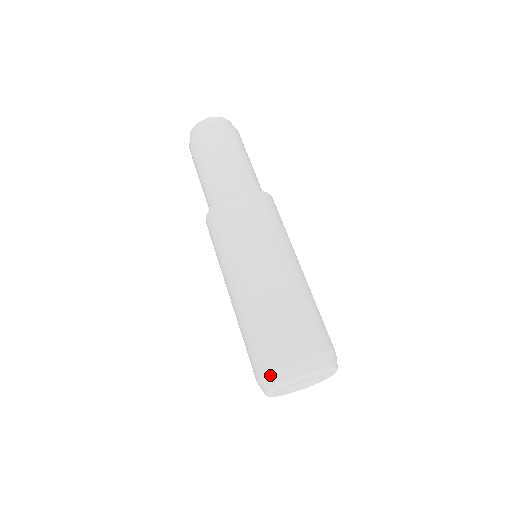
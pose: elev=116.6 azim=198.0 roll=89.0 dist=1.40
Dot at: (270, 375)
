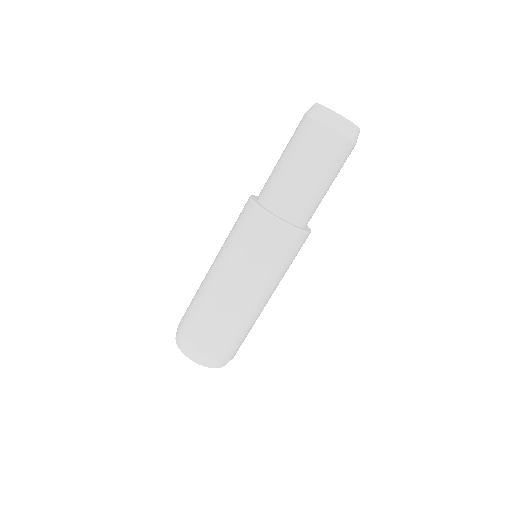
Dot at: (207, 360)
